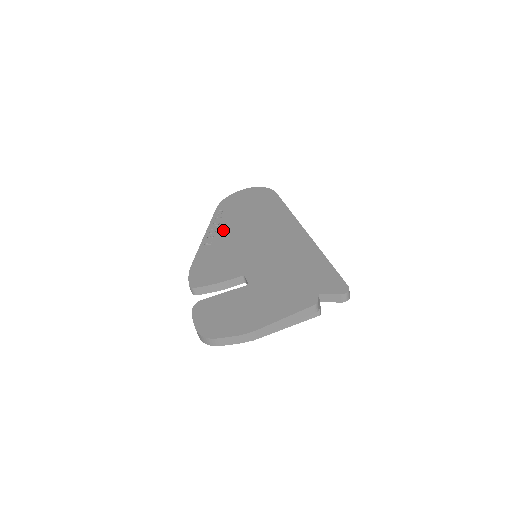
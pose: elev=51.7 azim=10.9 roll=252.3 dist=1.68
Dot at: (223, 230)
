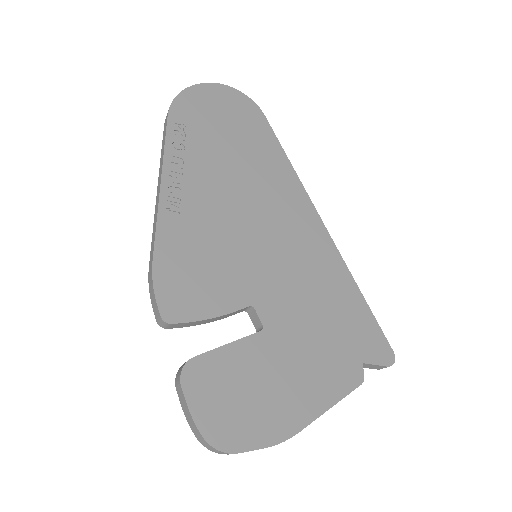
Dot at: (194, 181)
